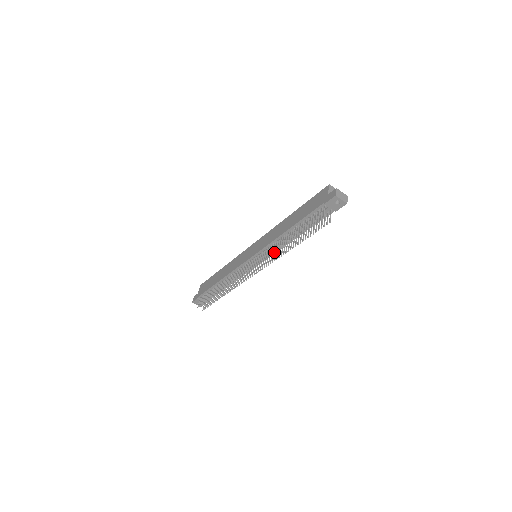
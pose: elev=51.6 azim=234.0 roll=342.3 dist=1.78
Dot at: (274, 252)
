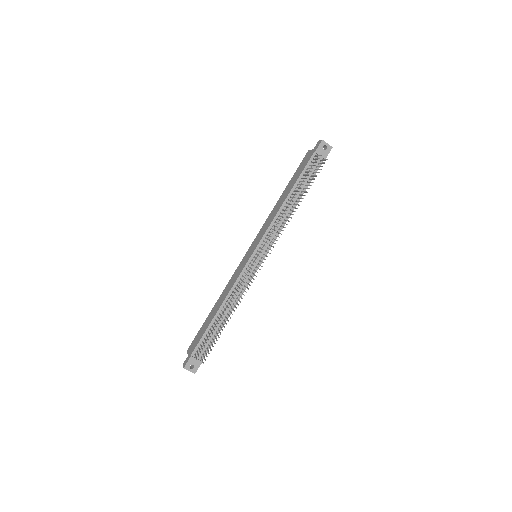
Dot at: (277, 232)
